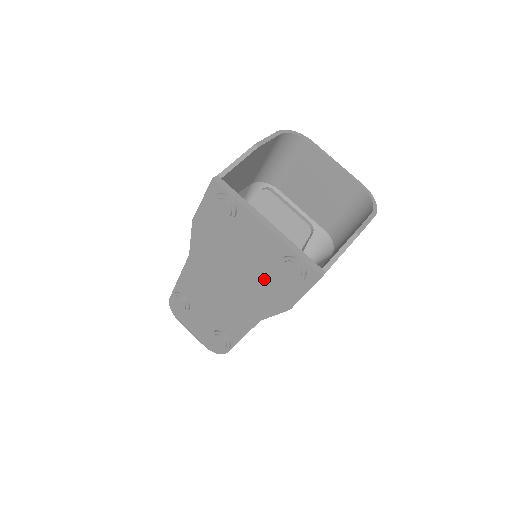
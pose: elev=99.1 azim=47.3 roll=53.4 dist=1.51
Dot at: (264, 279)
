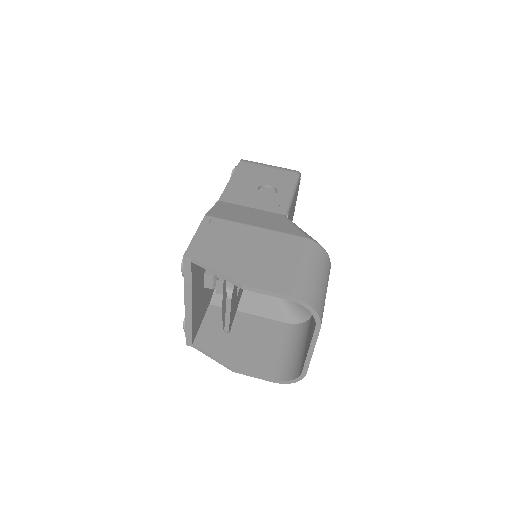
Dot at: occluded
